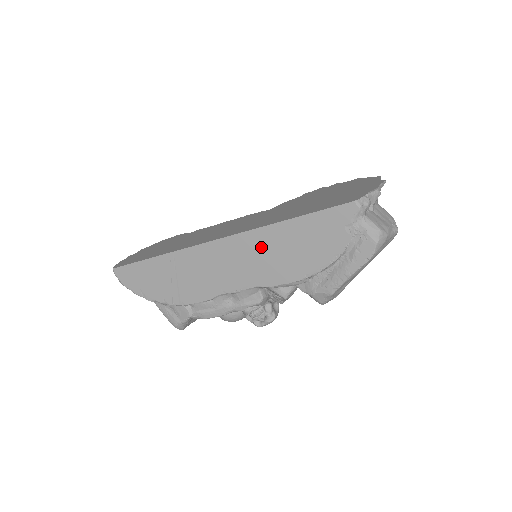
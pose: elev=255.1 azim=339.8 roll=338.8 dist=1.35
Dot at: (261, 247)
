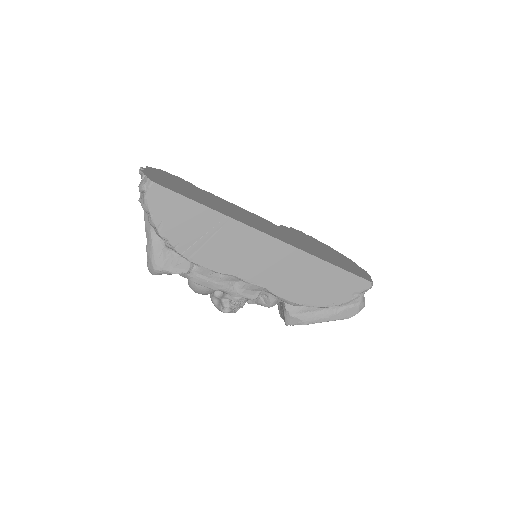
Dot at: (298, 266)
